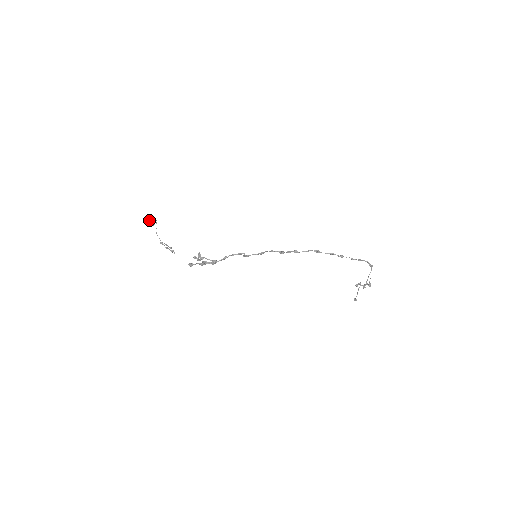
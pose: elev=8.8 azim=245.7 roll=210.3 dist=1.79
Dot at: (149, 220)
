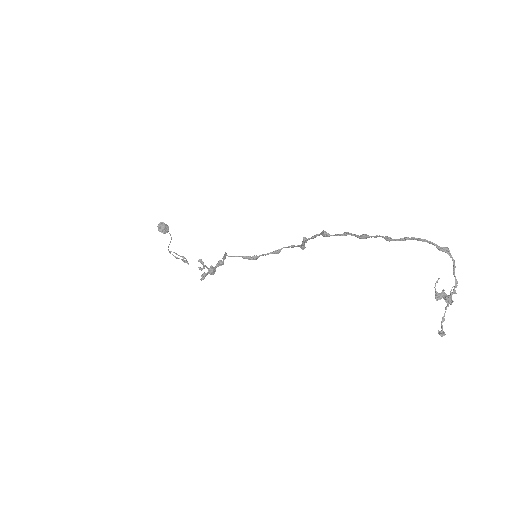
Dot at: (158, 227)
